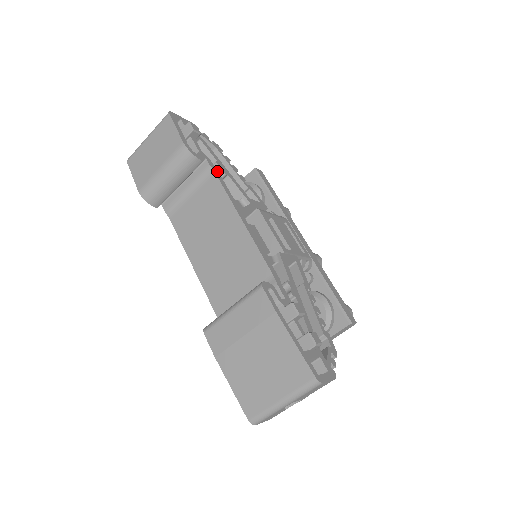
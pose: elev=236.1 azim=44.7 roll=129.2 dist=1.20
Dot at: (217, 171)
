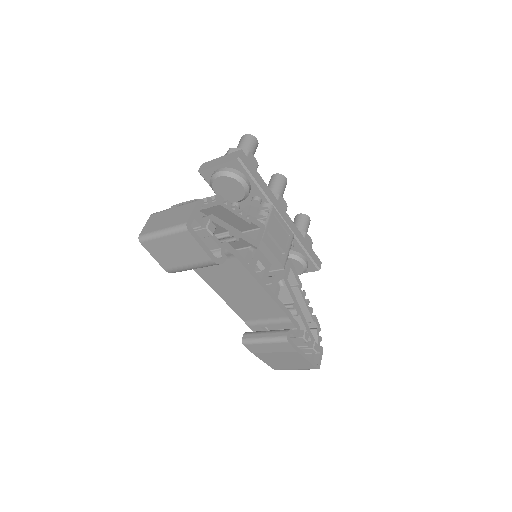
Dot at: (235, 250)
